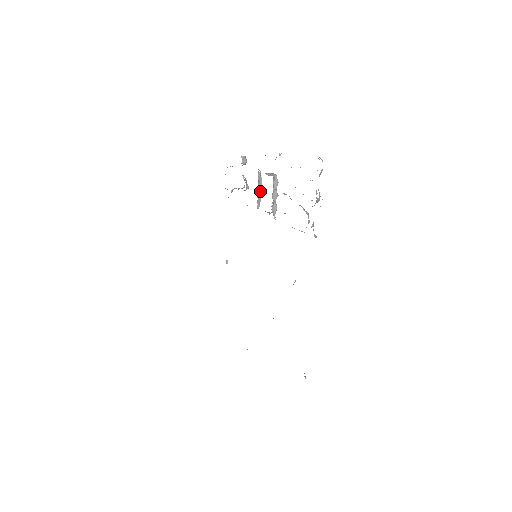
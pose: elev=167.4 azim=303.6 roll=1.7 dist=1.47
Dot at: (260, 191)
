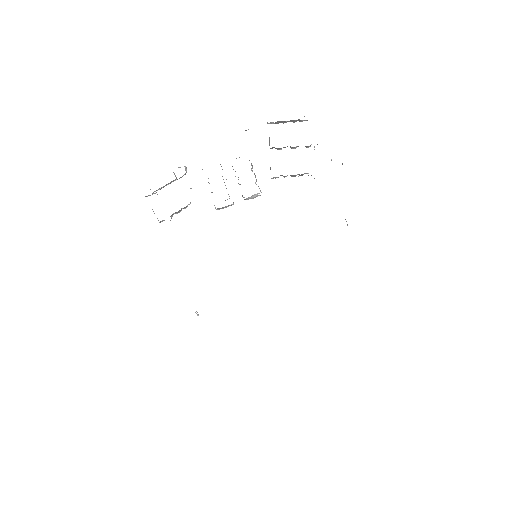
Dot at: occluded
